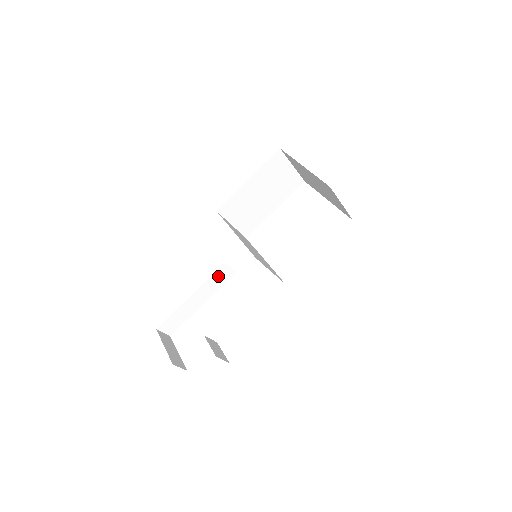
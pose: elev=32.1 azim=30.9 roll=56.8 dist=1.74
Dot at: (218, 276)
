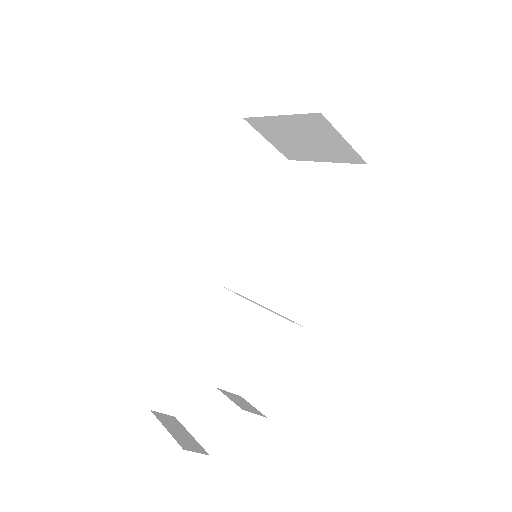
Dot at: (215, 307)
